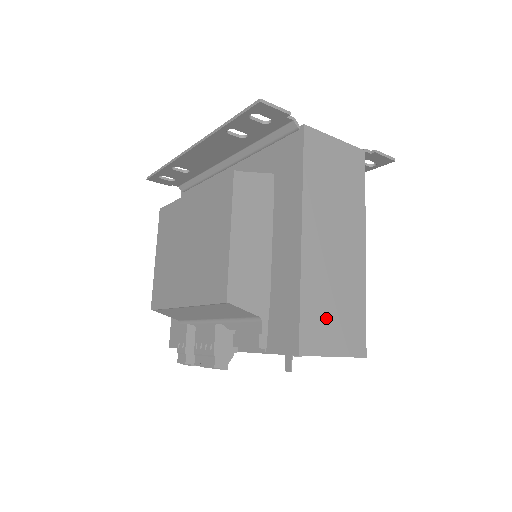
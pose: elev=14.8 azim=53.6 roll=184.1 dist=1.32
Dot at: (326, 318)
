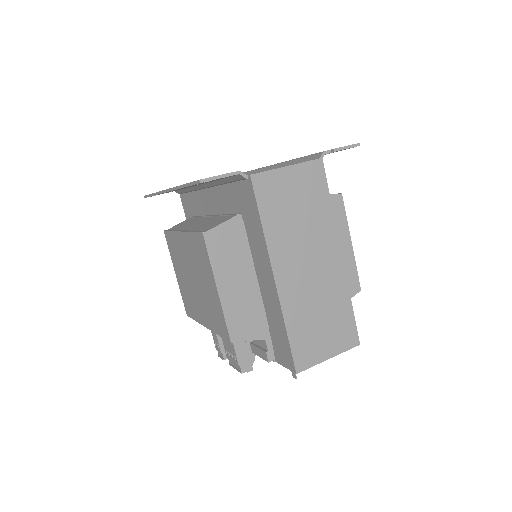
Dot at: (315, 334)
